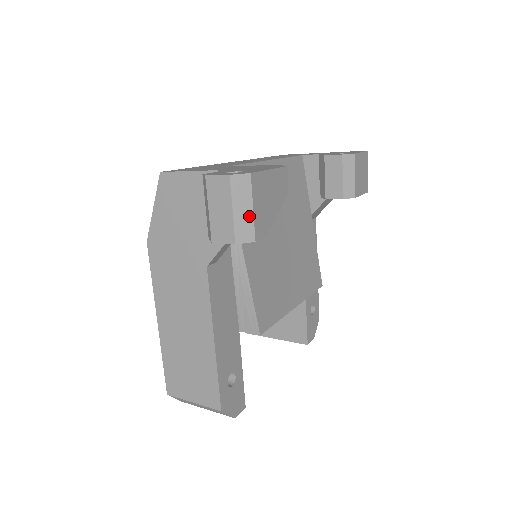
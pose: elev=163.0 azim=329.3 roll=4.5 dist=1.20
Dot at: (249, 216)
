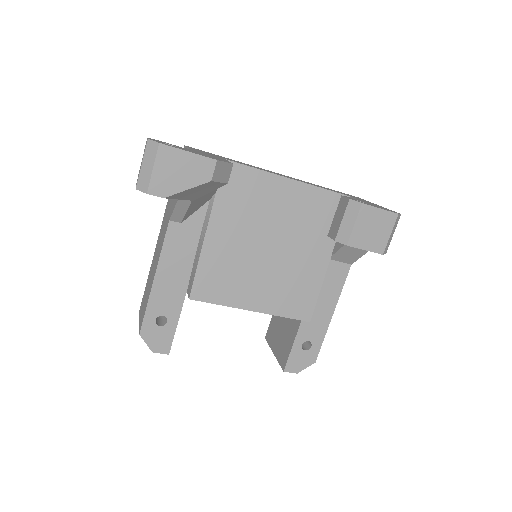
Dot at: (149, 173)
